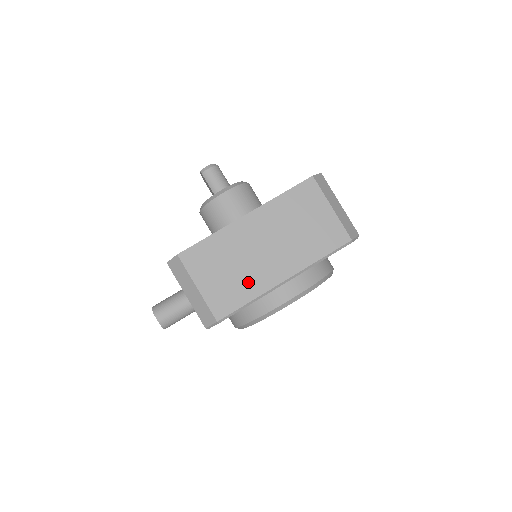
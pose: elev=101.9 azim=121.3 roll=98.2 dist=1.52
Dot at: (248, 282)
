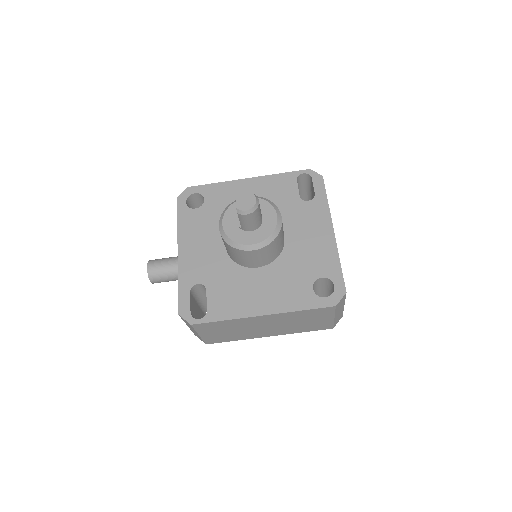
Dot at: (240, 336)
